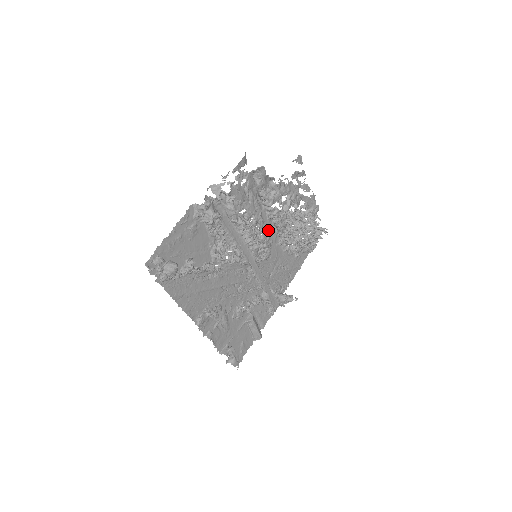
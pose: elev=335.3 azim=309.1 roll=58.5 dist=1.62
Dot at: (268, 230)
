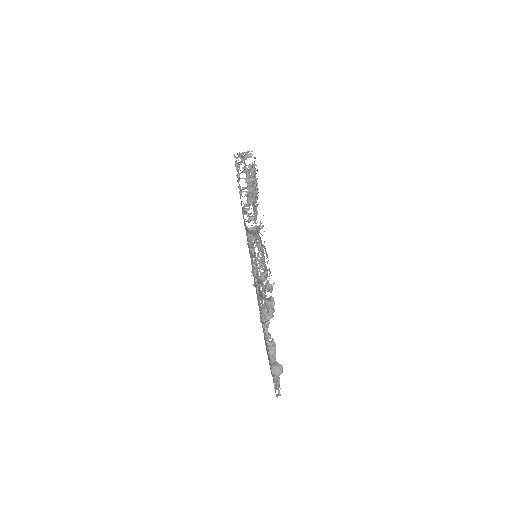
Dot at: occluded
